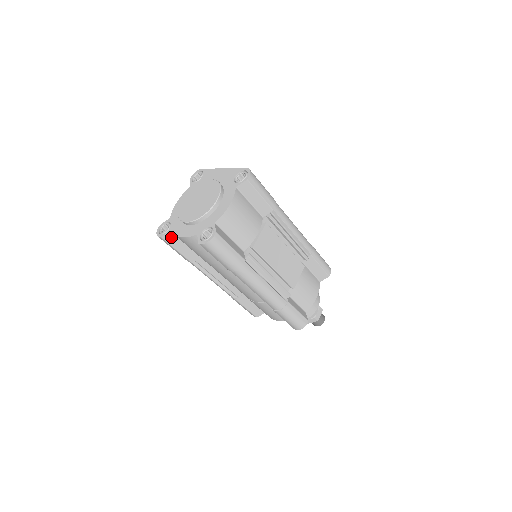
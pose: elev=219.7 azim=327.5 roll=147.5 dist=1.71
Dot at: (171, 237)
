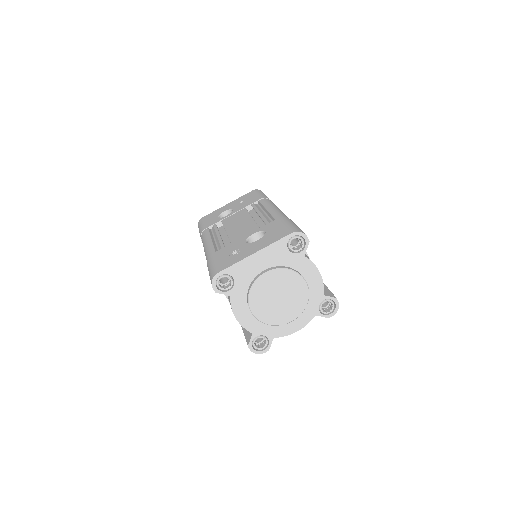
Dot at: occluded
